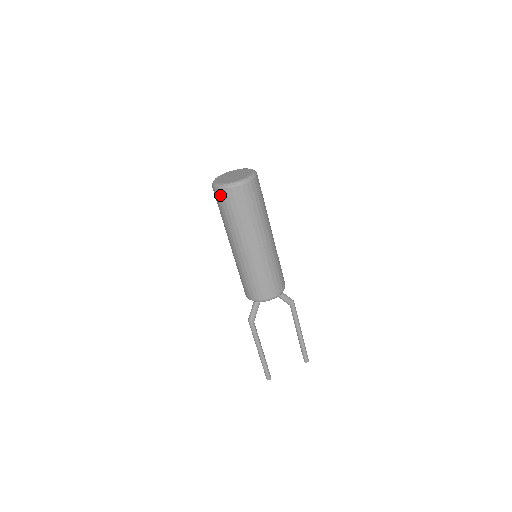
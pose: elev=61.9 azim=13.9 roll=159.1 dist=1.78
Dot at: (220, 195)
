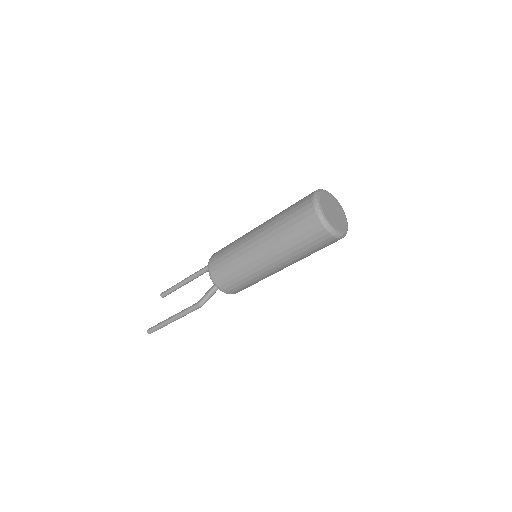
Dot at: (331, 241)
